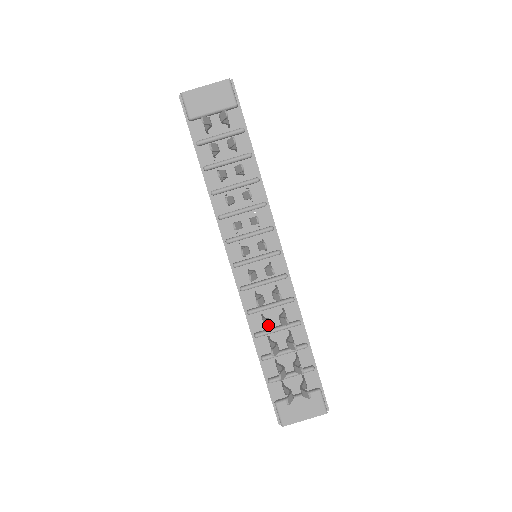
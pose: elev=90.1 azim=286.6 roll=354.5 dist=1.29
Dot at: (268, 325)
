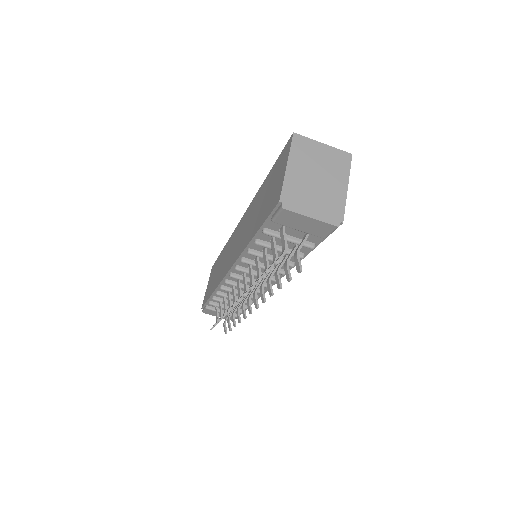
Dot at: occluded
